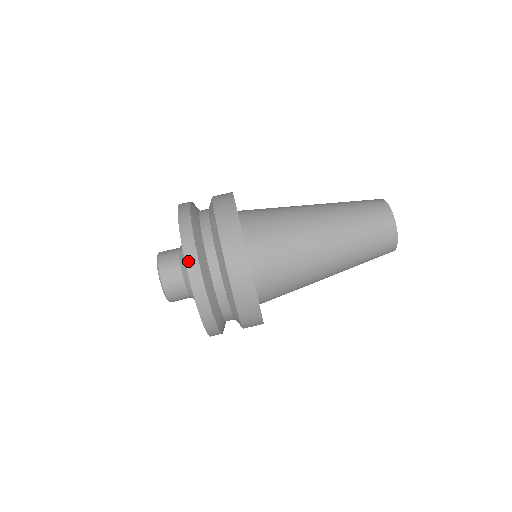
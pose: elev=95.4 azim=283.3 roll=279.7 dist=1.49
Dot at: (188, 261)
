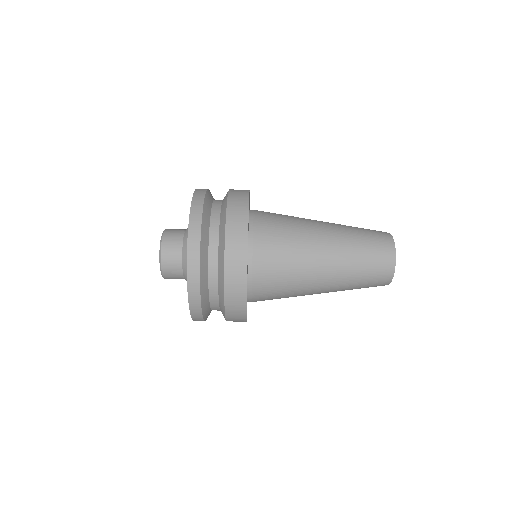
Dot at: (190, 251)
